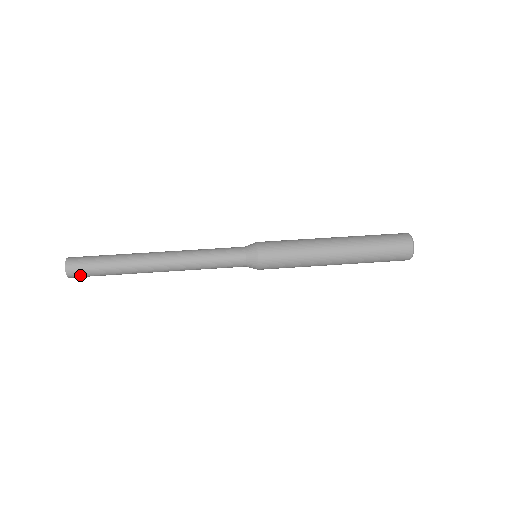
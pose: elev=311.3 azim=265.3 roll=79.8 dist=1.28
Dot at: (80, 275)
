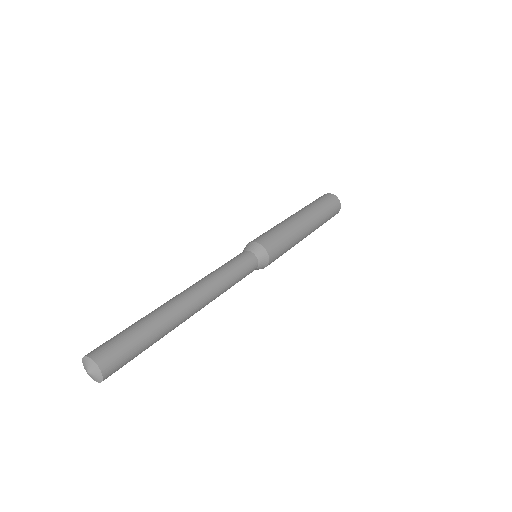
Dot at: (117, 362)
